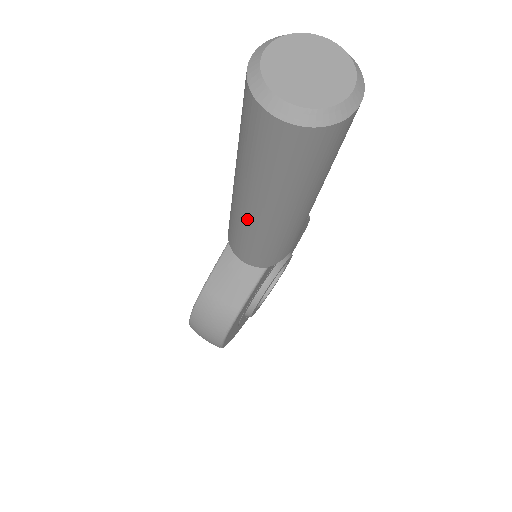
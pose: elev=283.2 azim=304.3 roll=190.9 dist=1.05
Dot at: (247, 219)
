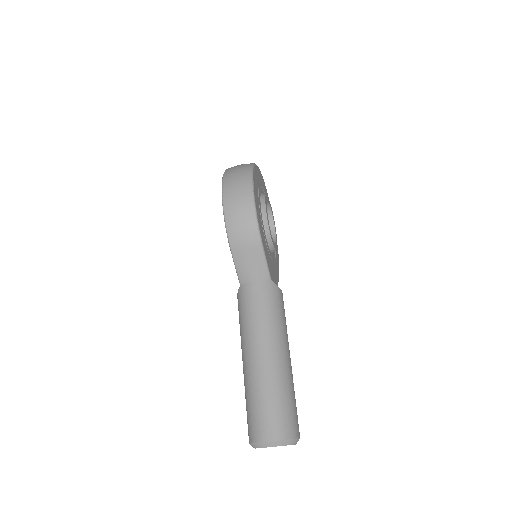
Dot at: occluded
